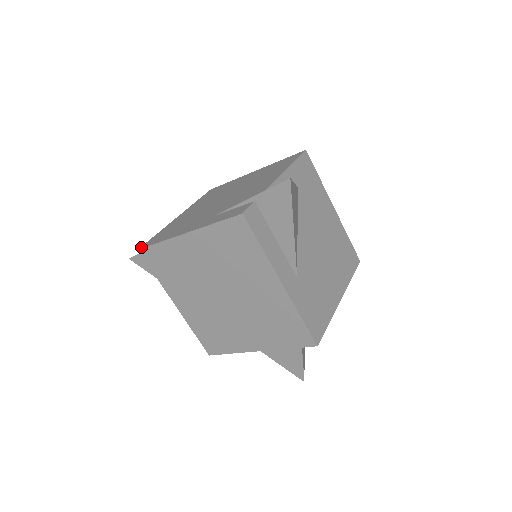
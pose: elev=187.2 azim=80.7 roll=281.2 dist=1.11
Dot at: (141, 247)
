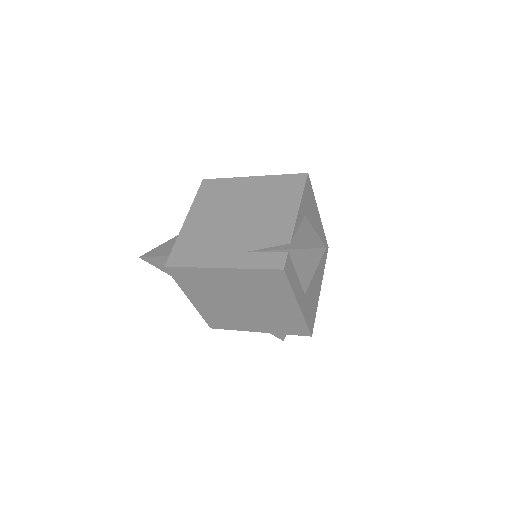
Dot at: (167, 264)
